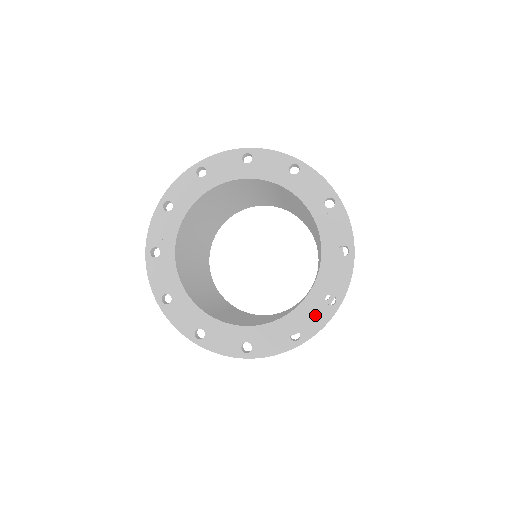
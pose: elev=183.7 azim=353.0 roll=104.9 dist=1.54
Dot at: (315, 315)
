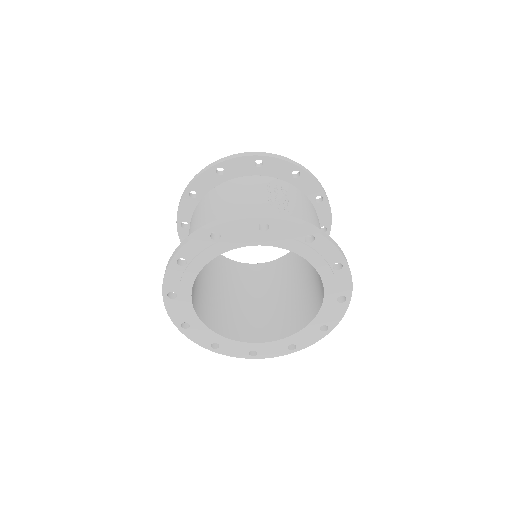
Dot at: (275, 350)
